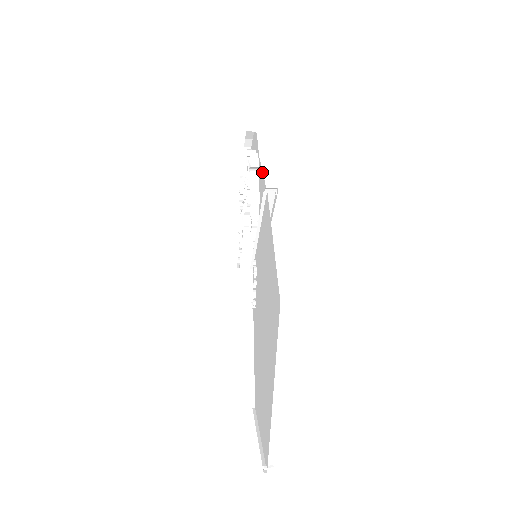
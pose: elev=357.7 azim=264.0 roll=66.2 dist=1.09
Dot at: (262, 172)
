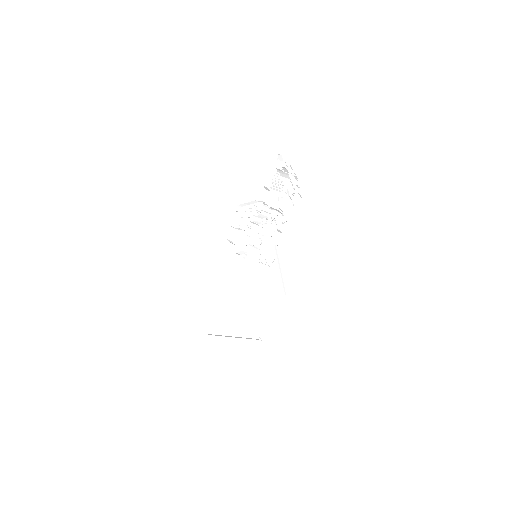
Dot at: occluded
